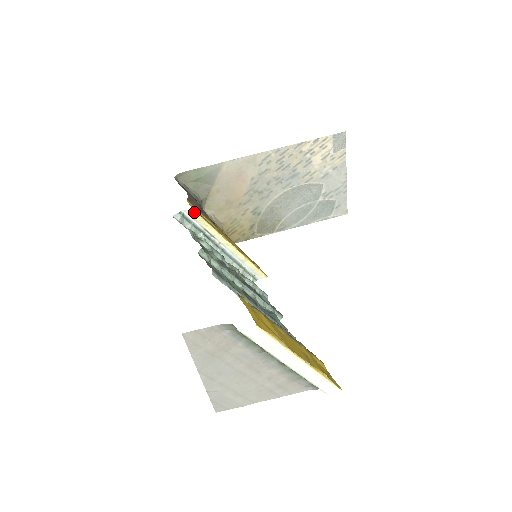
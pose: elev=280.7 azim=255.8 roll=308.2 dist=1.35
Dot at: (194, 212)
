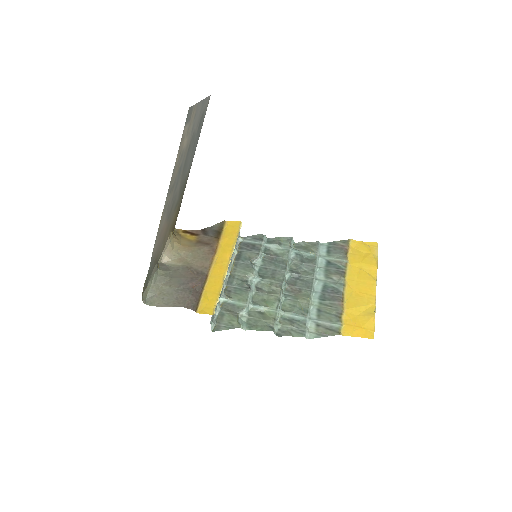
Dot at: (214, 312)
